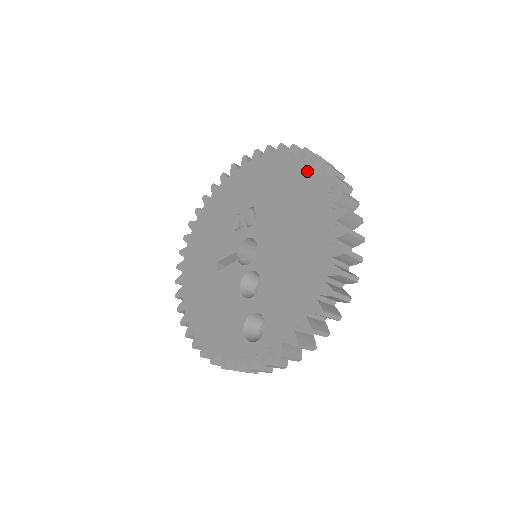
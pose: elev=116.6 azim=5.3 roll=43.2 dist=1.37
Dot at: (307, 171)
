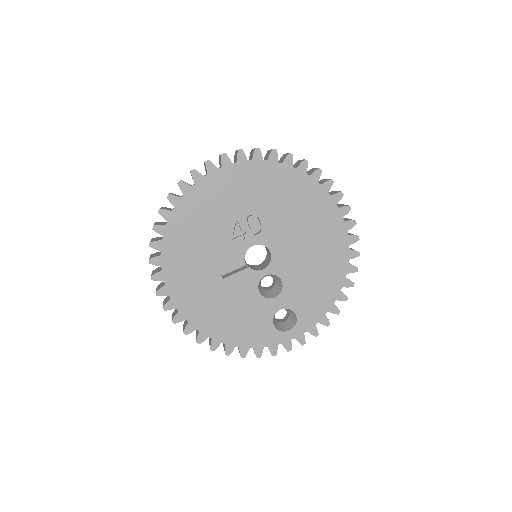
Dot at: (313, 184)
